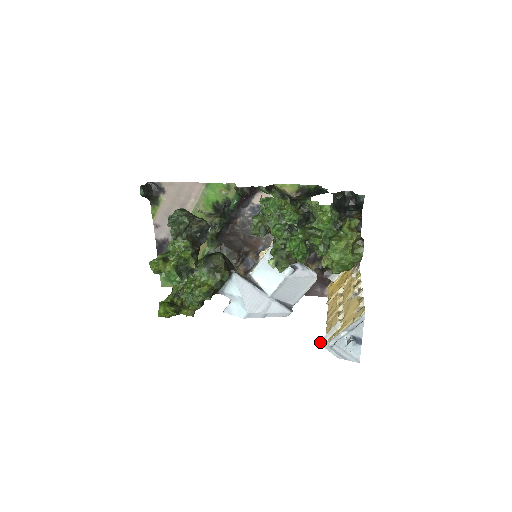
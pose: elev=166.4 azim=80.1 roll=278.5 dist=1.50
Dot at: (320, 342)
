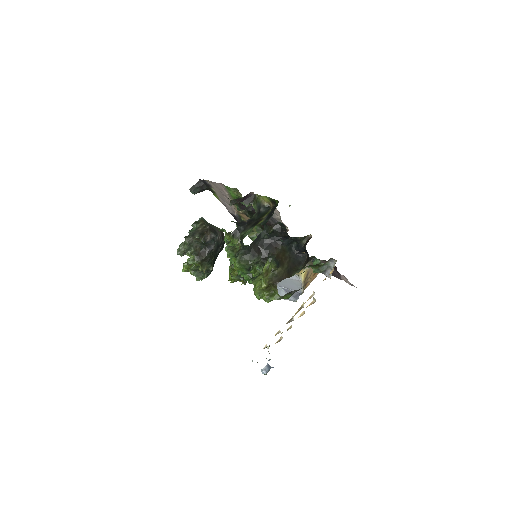
Dot at: occluded
